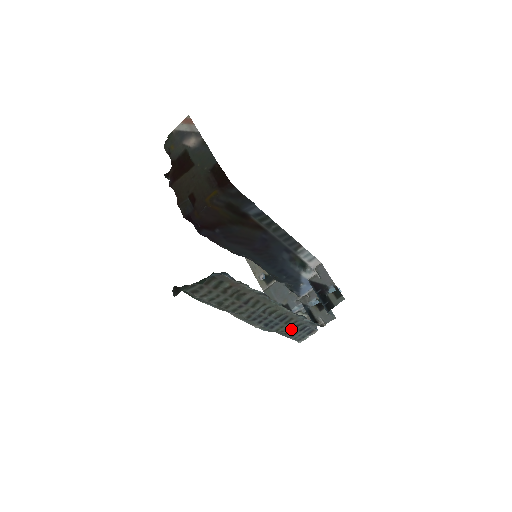
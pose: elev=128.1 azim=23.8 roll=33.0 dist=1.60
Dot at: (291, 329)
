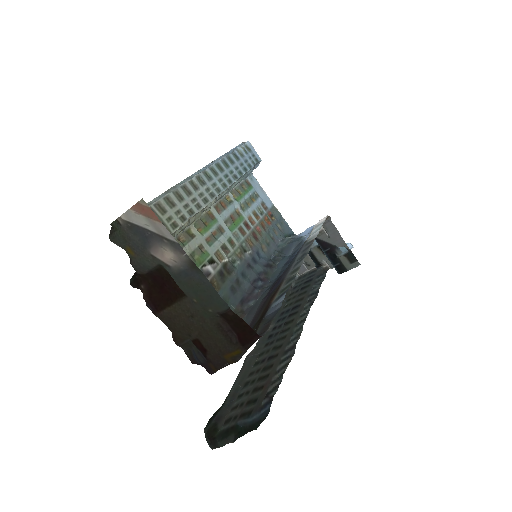
Dot at: (297, 292)
